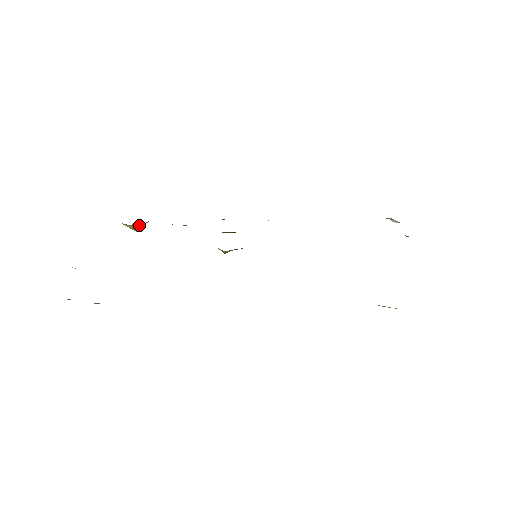
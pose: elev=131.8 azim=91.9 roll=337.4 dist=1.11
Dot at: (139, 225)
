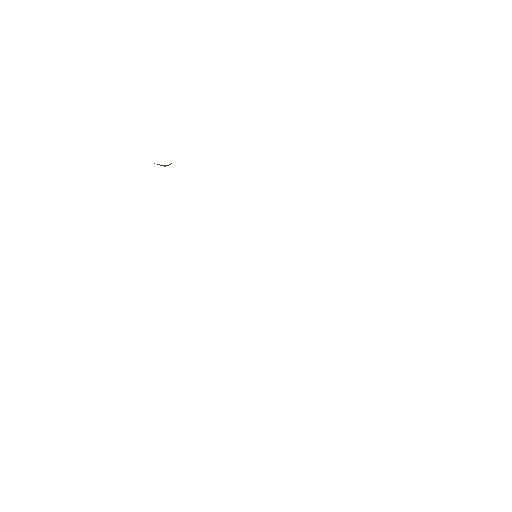
Dot at: (165, 165)
